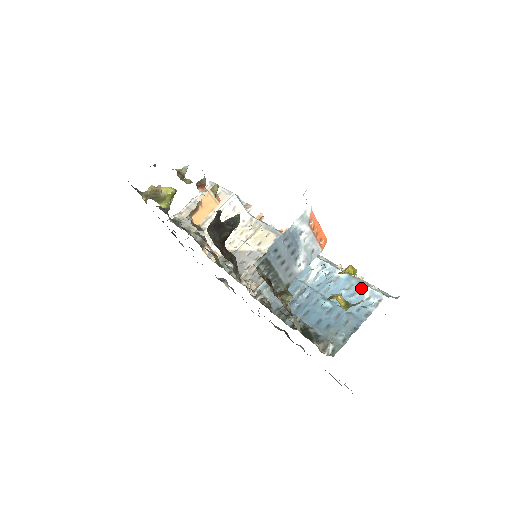
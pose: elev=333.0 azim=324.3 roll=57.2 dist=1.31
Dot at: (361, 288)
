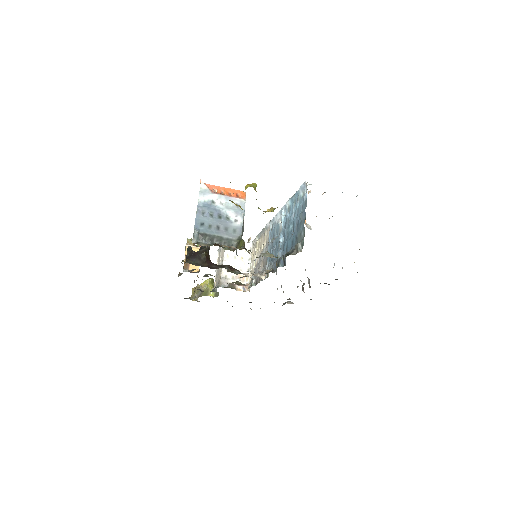
Dot at: (298, 195)
